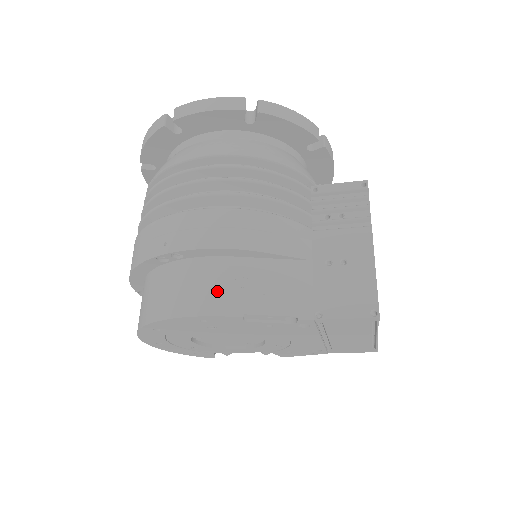
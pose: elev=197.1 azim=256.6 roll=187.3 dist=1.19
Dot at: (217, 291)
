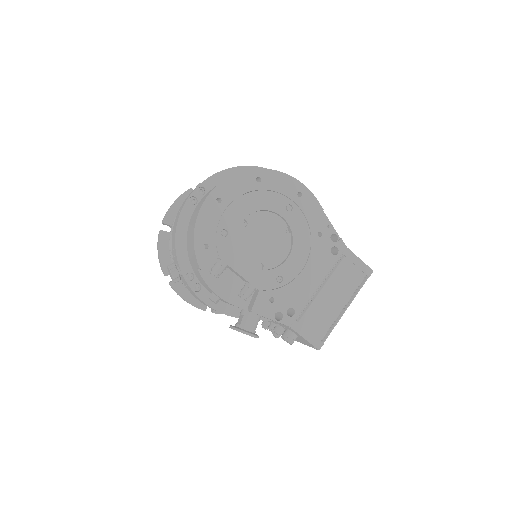
Dot at: occluded
